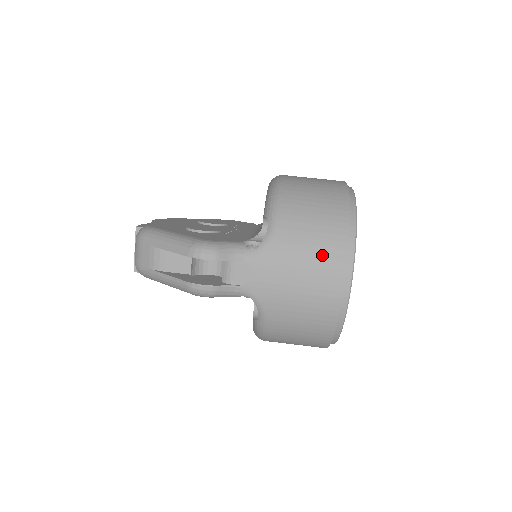
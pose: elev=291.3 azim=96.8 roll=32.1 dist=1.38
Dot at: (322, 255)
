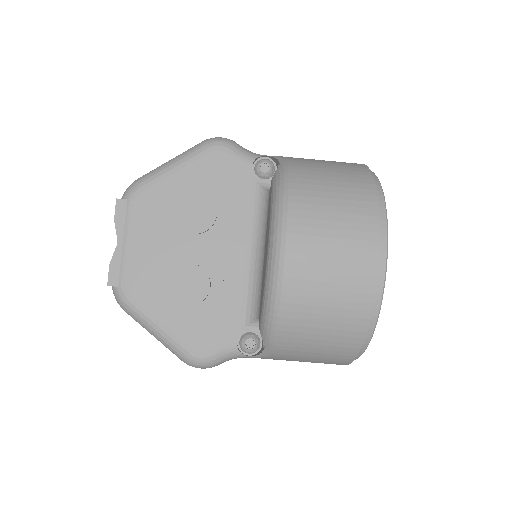
Dot at: occluded
